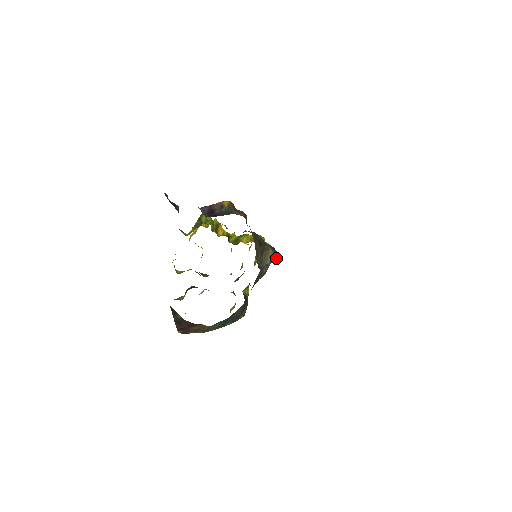
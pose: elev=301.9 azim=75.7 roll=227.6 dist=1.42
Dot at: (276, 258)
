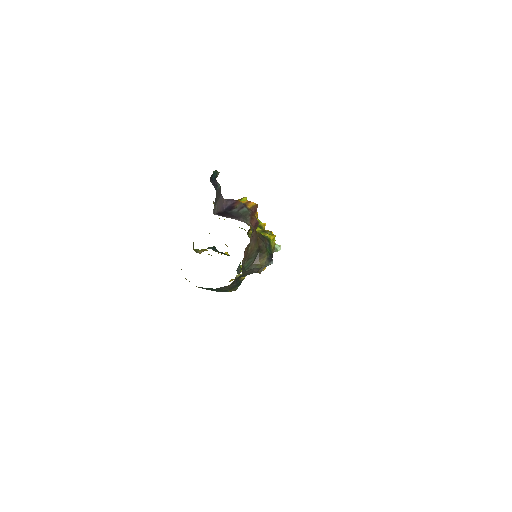
Dot at: (261, 269)
